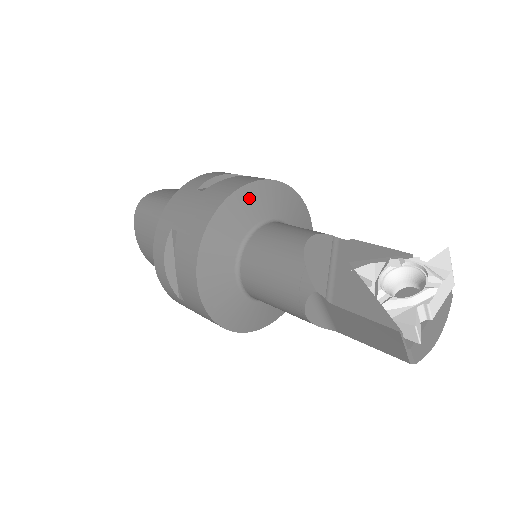
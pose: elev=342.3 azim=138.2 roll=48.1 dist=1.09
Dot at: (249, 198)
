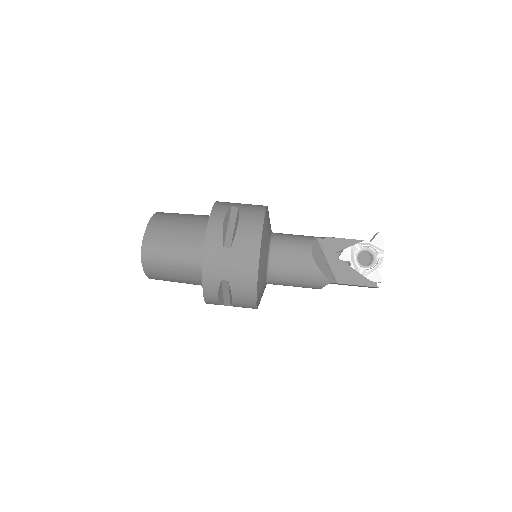
Dot at: (264, 240)
